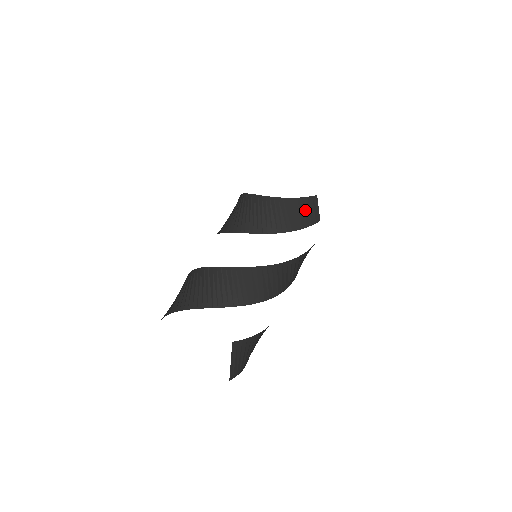
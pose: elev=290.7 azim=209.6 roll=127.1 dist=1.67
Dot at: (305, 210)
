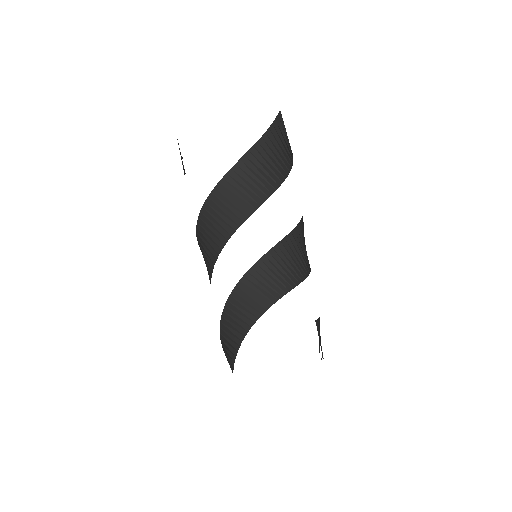
Dot at: (281, 141)
